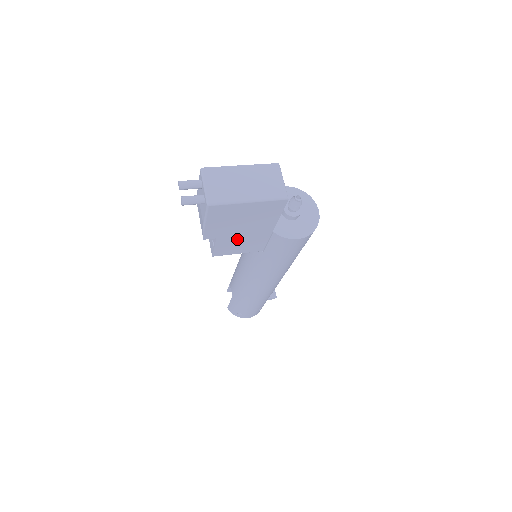
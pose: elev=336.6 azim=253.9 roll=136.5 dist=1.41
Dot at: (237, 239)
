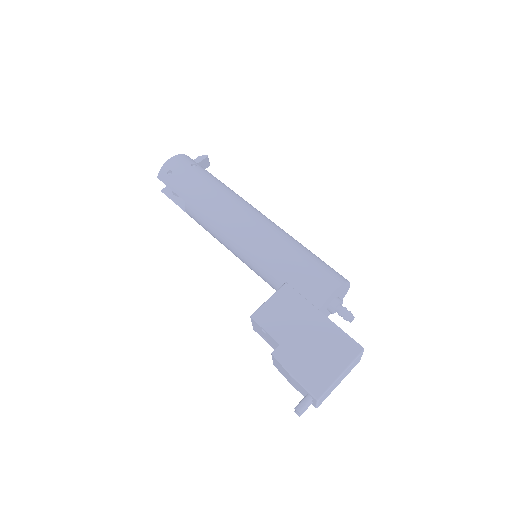
Dot at: occluded
